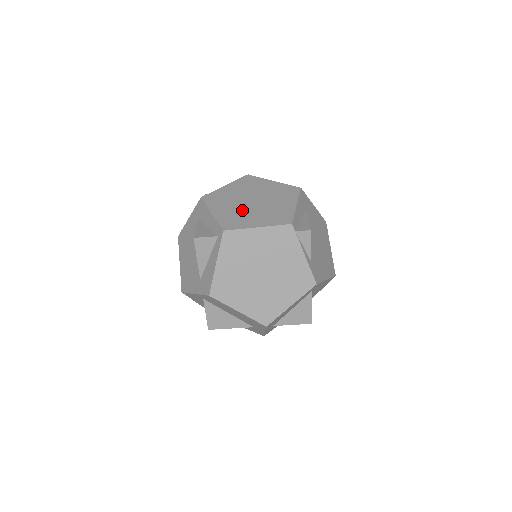
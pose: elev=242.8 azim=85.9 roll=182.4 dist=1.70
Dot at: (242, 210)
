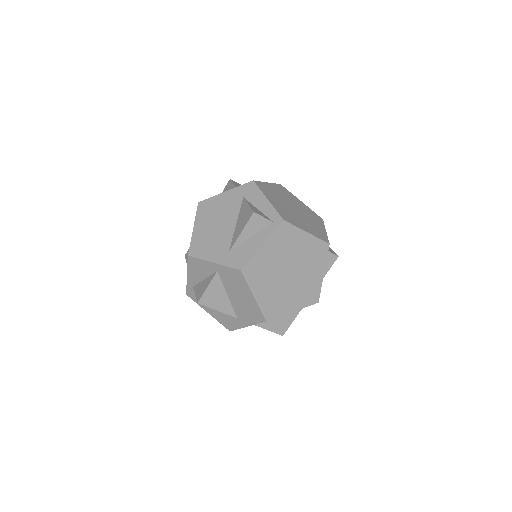
Dot at: (290, 211)
